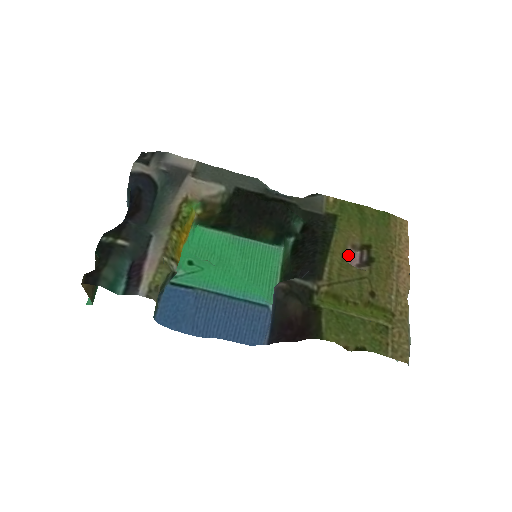
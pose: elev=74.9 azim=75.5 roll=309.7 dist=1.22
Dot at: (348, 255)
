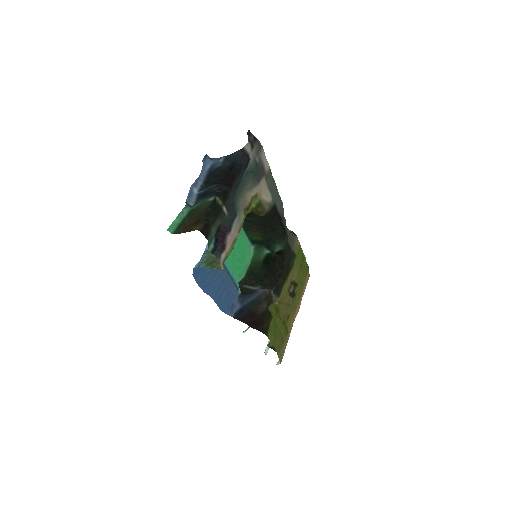
Dot at: occluded
